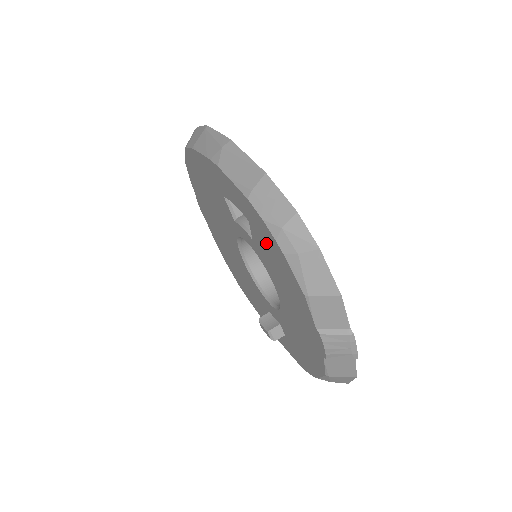
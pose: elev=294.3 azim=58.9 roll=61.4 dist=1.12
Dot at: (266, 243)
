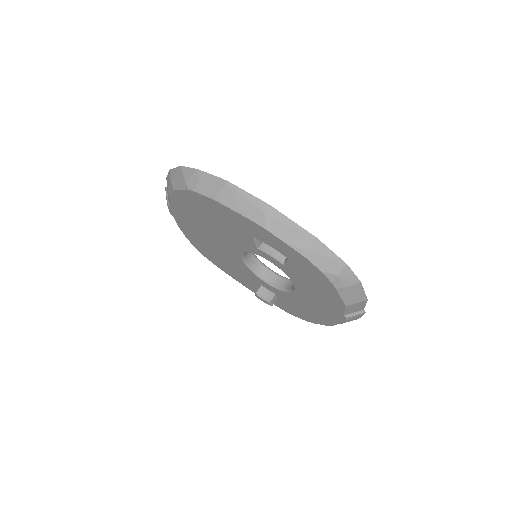
Dot at: (311, 276)
